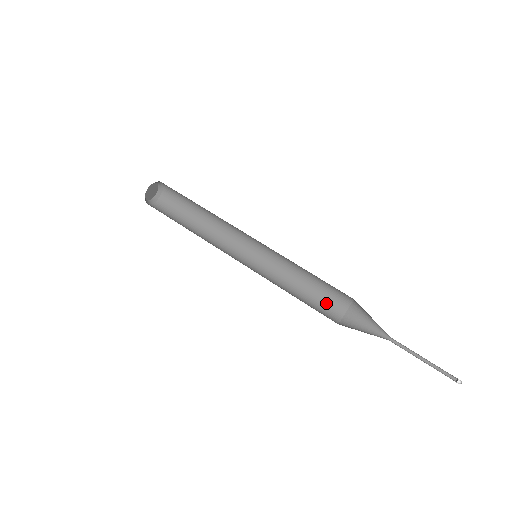
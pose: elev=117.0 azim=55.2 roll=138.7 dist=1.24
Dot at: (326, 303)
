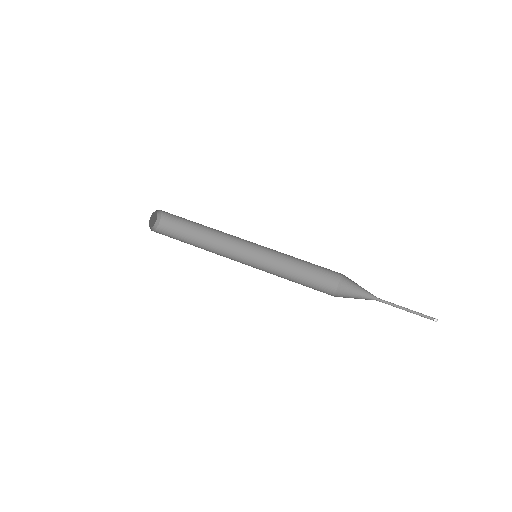
Dot at: (320, 283)
